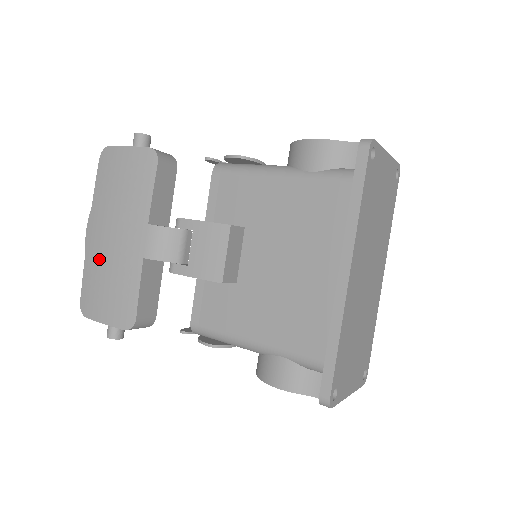
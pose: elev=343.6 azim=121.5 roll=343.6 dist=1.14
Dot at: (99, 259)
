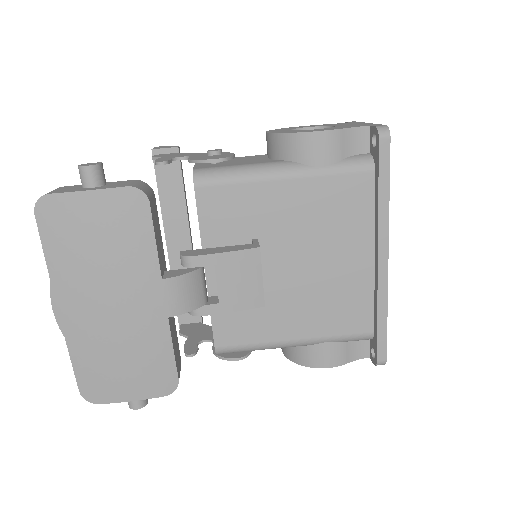
Dot at: (96, 338)
